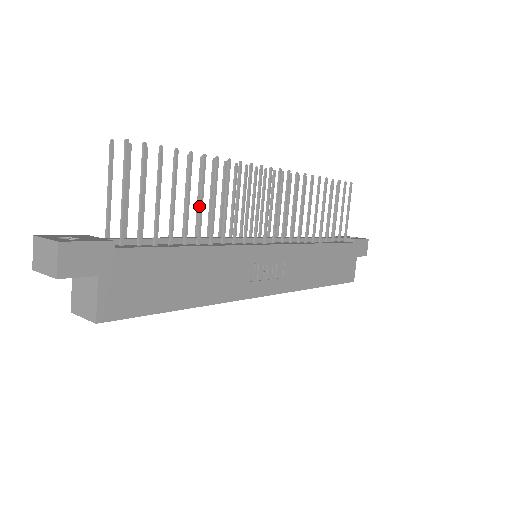
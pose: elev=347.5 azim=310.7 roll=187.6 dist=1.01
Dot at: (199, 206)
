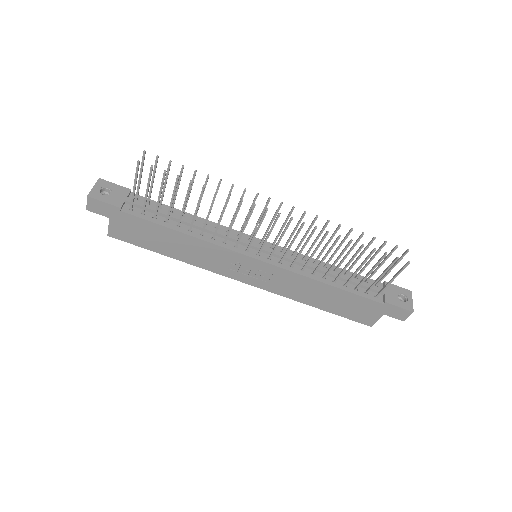
Dot at: (195, 211)
